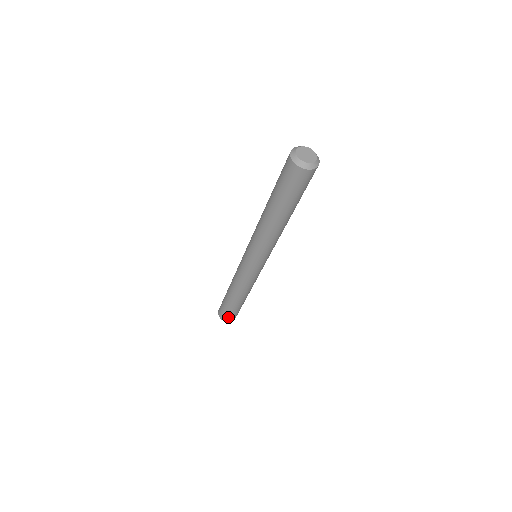
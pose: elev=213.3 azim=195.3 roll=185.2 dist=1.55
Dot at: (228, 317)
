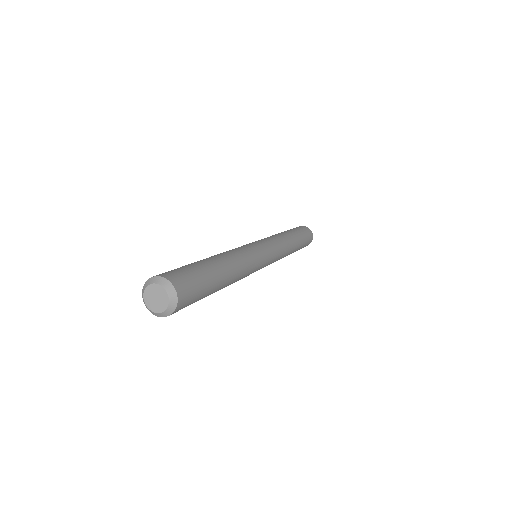
Dot at: occluded
